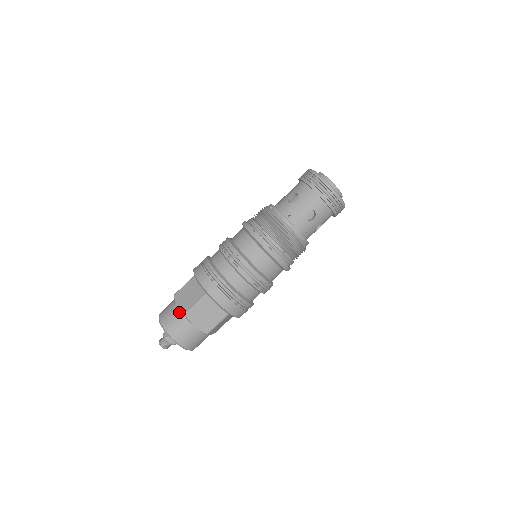
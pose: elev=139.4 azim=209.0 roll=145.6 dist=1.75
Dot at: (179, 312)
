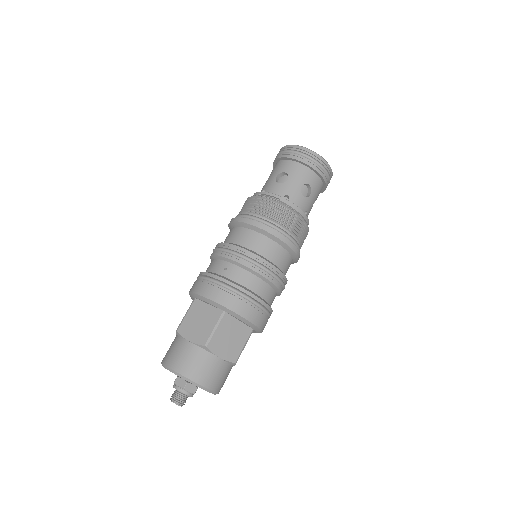
Dot at: (194, 347)
